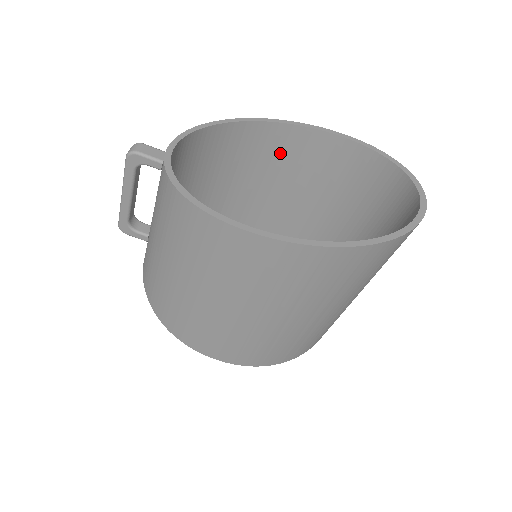
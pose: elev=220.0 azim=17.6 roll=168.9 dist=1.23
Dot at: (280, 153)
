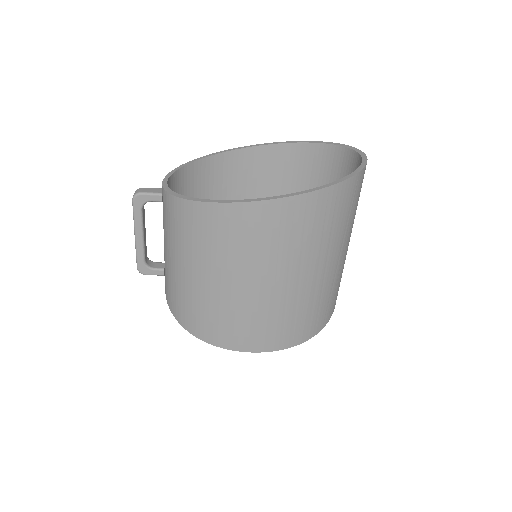
Dot at: (247, 174)
